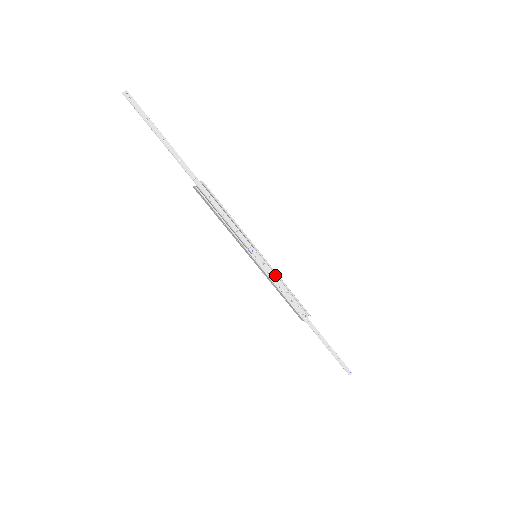
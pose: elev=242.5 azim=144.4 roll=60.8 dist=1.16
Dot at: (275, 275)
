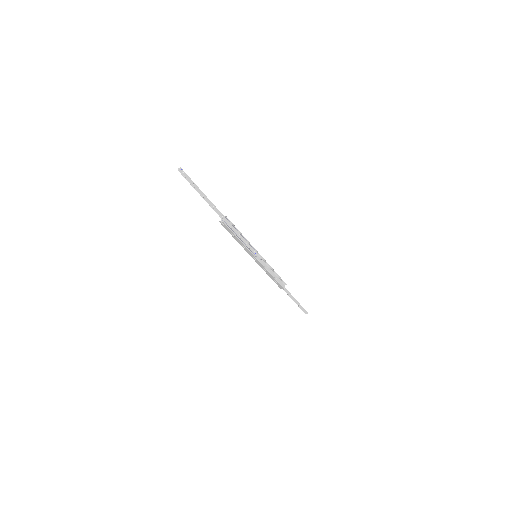
Dot at: (267, 265)
